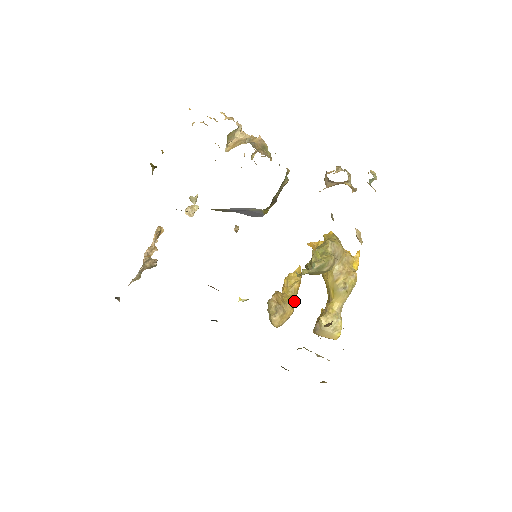
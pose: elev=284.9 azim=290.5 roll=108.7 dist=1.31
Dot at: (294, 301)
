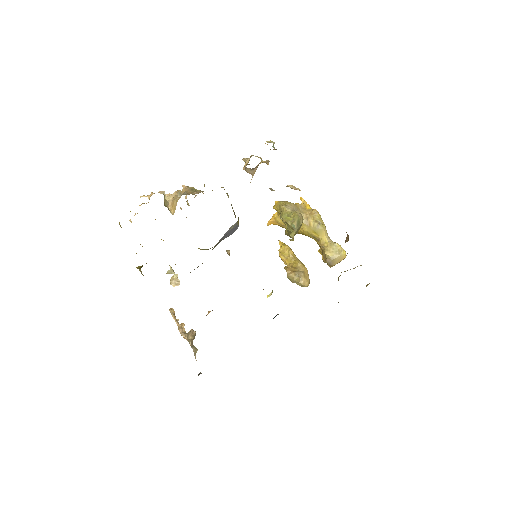
Dot at: (300, 262)
